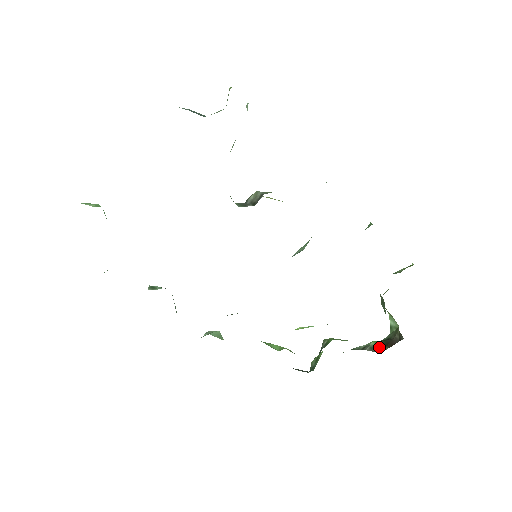
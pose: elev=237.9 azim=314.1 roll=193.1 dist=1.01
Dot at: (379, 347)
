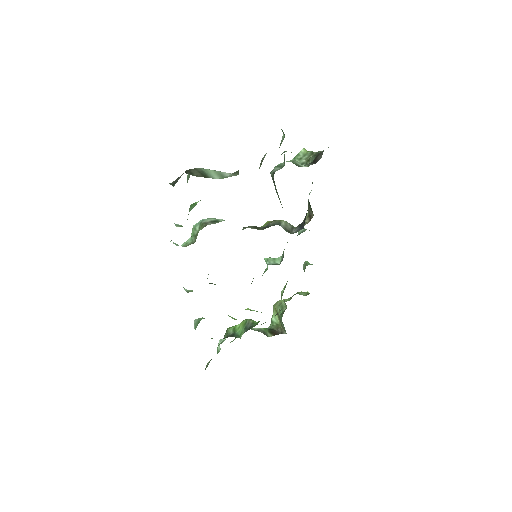
Dot at: (267, 333)
